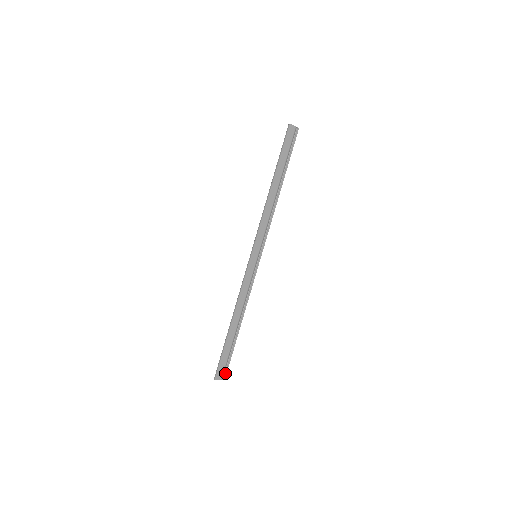
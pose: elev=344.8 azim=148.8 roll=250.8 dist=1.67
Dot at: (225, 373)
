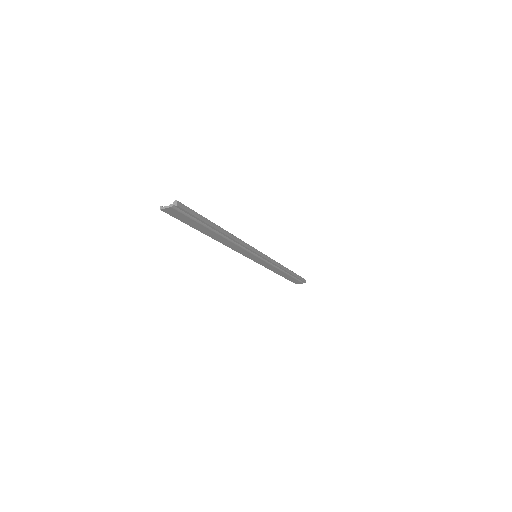
Dot at: occluded
